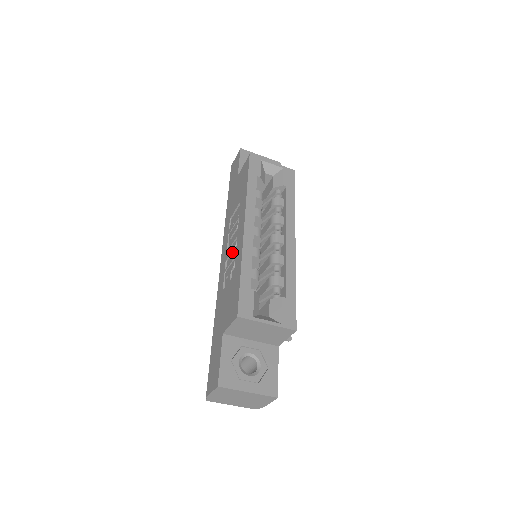
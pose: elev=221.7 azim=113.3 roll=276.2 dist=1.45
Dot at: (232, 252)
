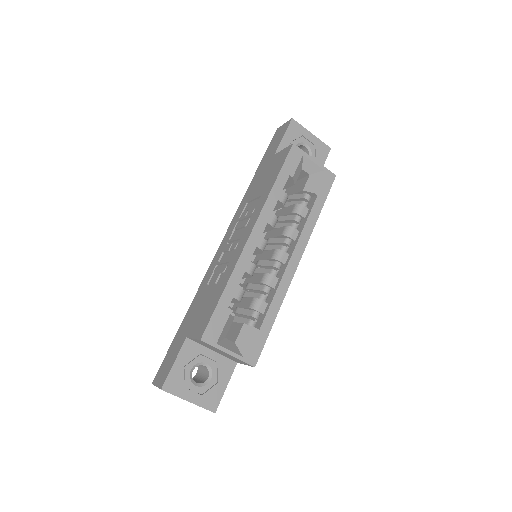
Dot at: (231, 249)
